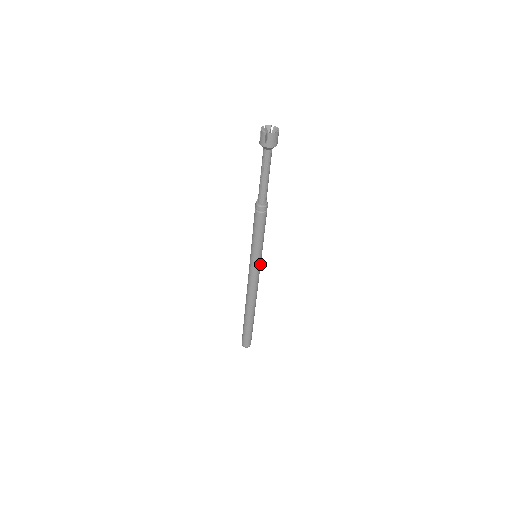
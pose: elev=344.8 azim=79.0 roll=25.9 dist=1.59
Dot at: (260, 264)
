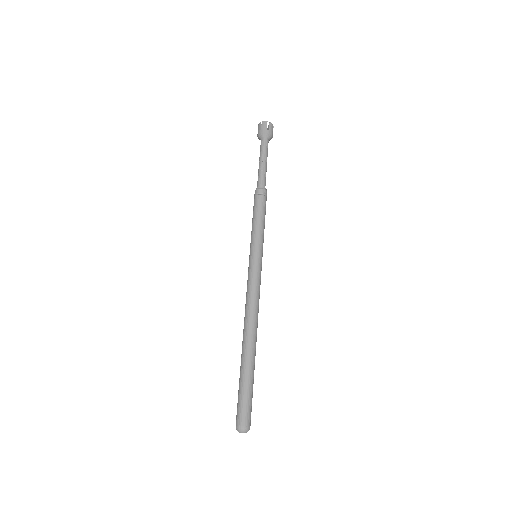
Dot at: (261, 267)
